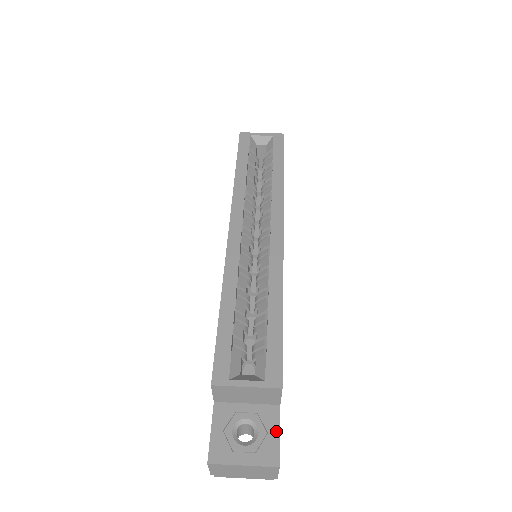
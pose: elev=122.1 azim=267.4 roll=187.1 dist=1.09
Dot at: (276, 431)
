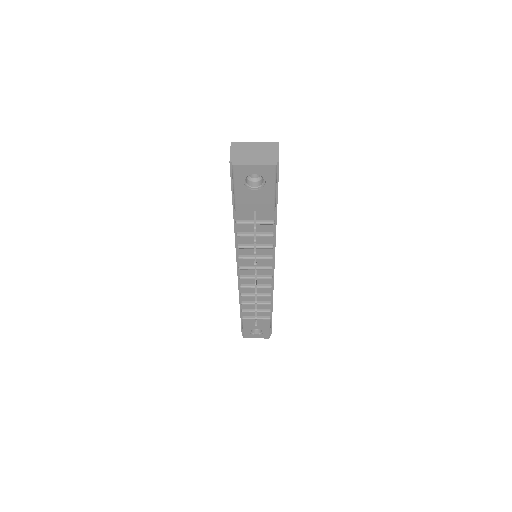
Dot at: occluded
